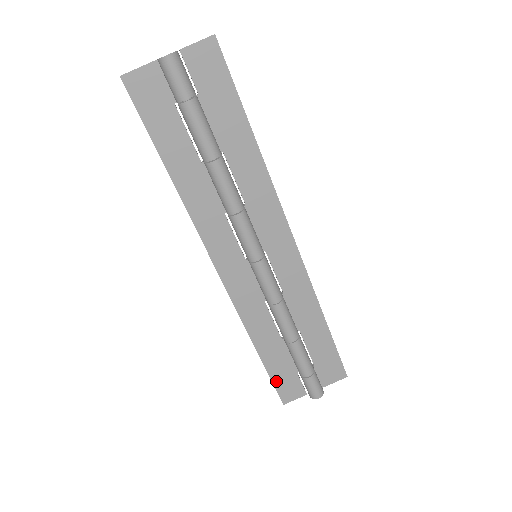
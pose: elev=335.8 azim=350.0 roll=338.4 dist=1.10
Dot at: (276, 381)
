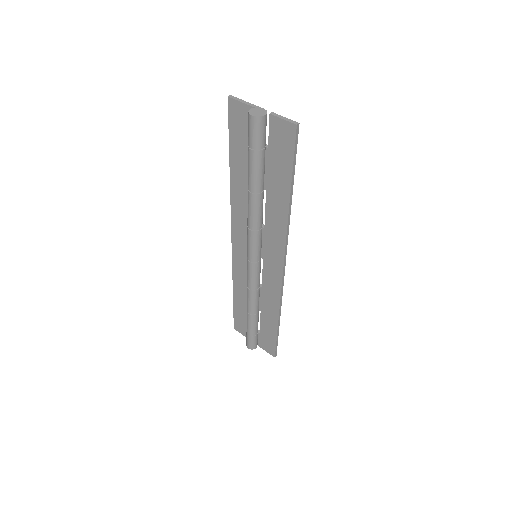
Dot at: (236, 316)
